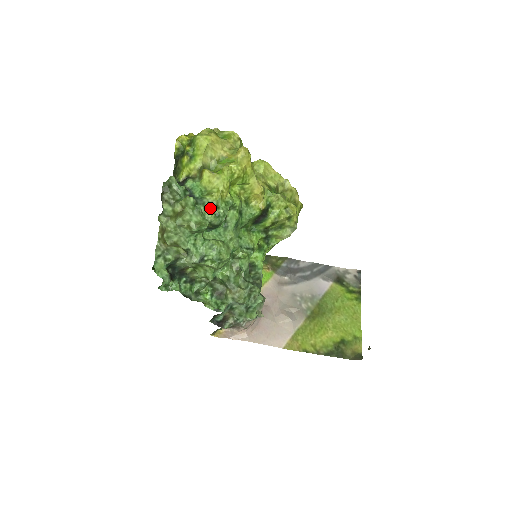
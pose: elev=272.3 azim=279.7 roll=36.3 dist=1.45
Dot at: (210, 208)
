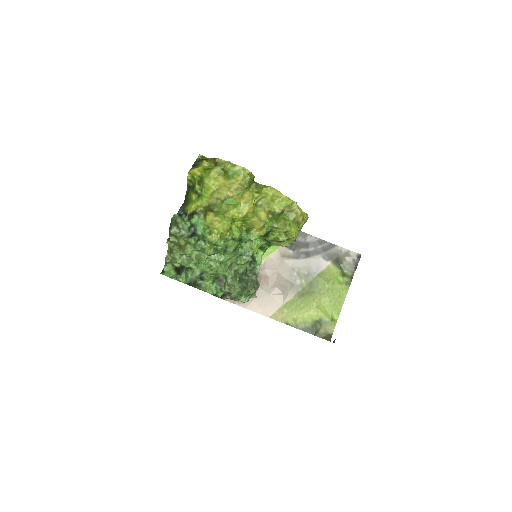
Dot at: (209, 246)
